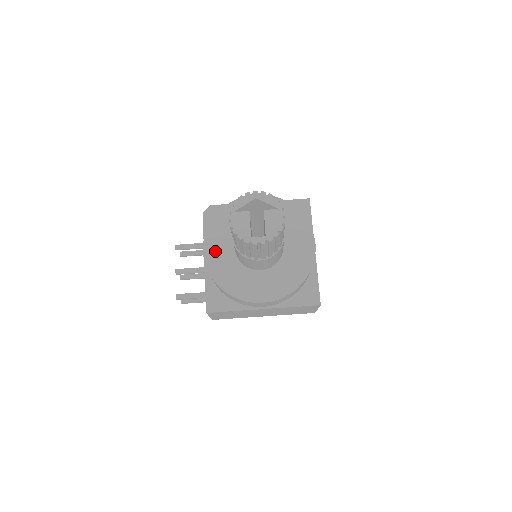
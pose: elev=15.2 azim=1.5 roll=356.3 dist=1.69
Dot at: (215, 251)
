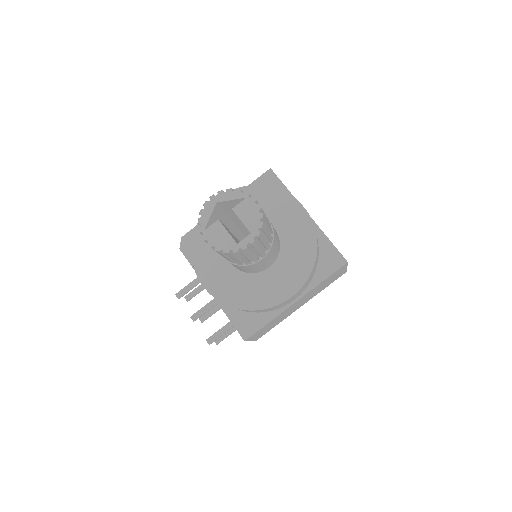
Dot at: (214, 278)
